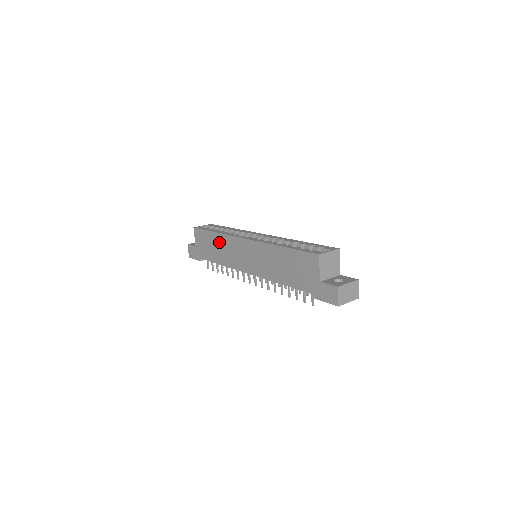
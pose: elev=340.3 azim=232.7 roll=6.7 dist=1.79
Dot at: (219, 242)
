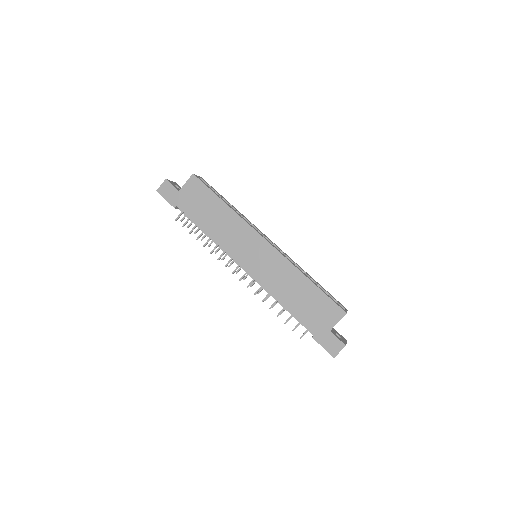
Dot at: (225, 216)
